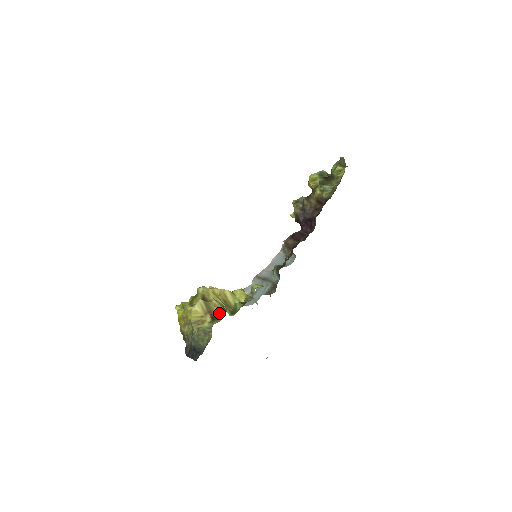
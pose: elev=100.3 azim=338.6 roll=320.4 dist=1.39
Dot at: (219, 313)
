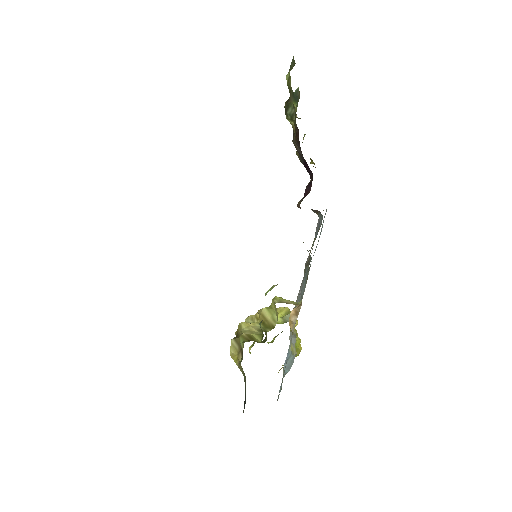
Dot at: (242, 348)
